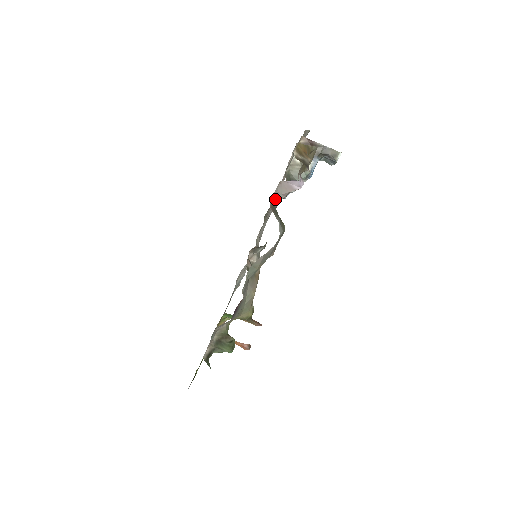
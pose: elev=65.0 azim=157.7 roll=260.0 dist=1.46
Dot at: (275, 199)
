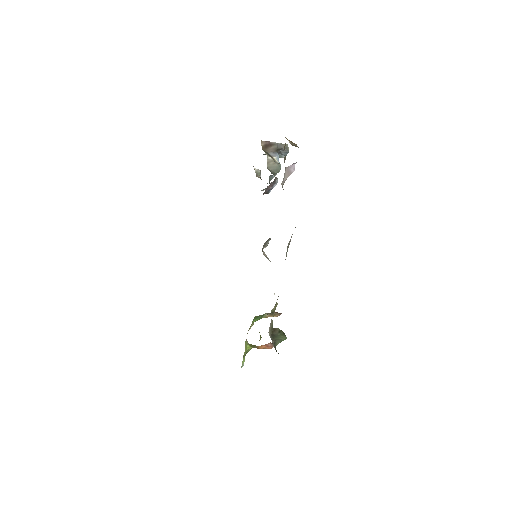
Dot at: (282, 186)
